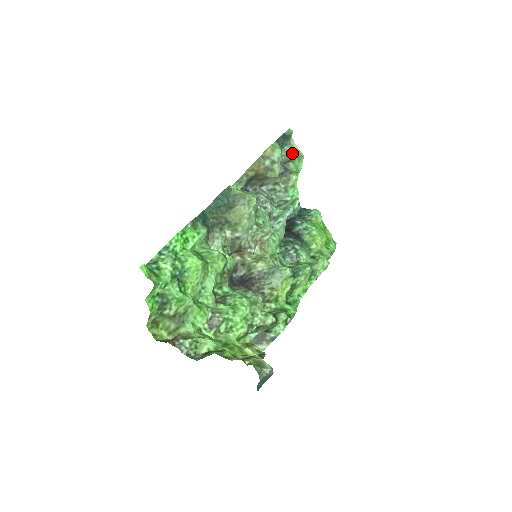
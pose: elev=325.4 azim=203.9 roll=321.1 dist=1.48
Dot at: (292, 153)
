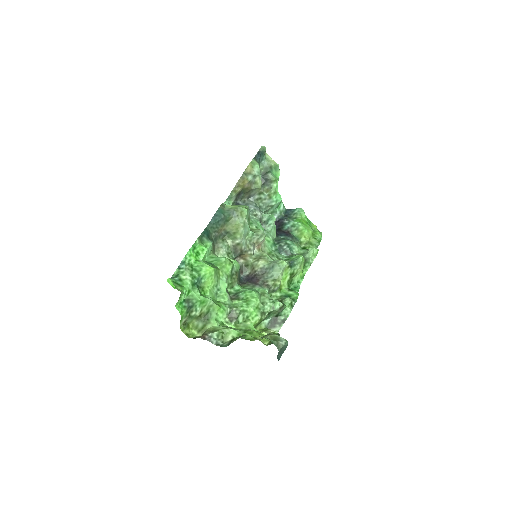
Dot at: (269, 165)
